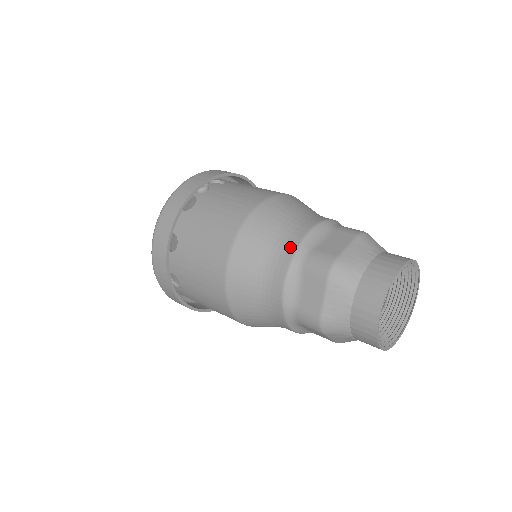
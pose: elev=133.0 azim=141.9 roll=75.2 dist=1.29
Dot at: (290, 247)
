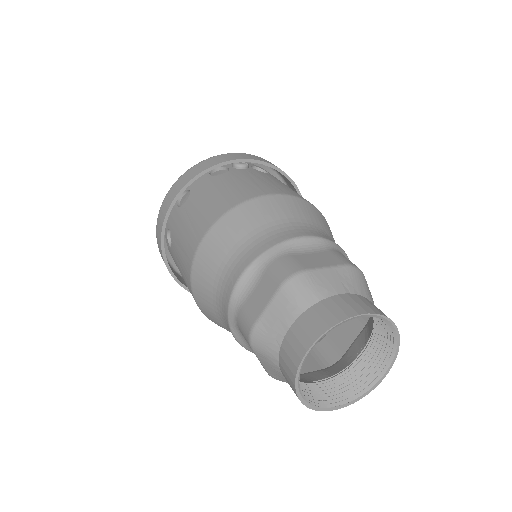
Dot at: (270, 241)
